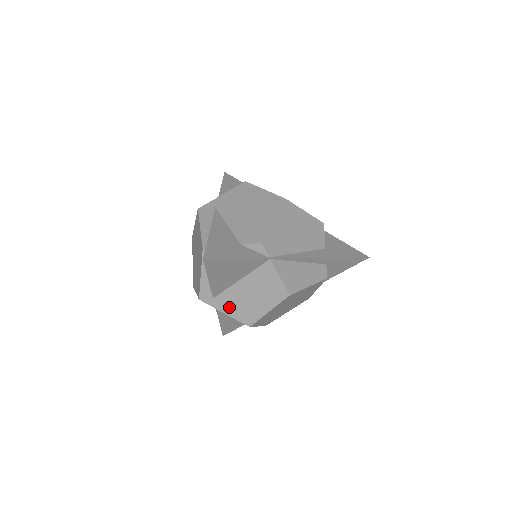
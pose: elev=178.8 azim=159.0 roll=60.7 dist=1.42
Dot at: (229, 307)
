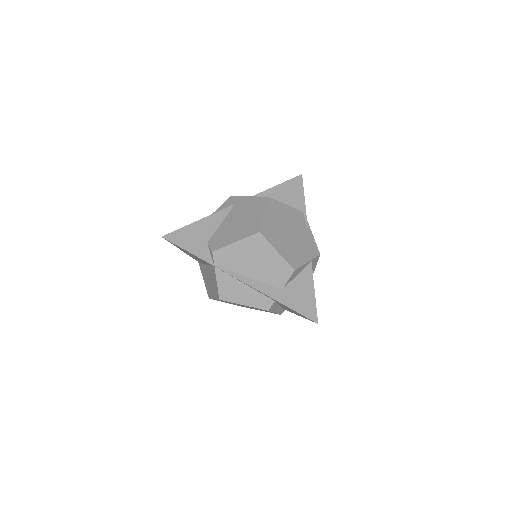
Dot at: (204, 276)
